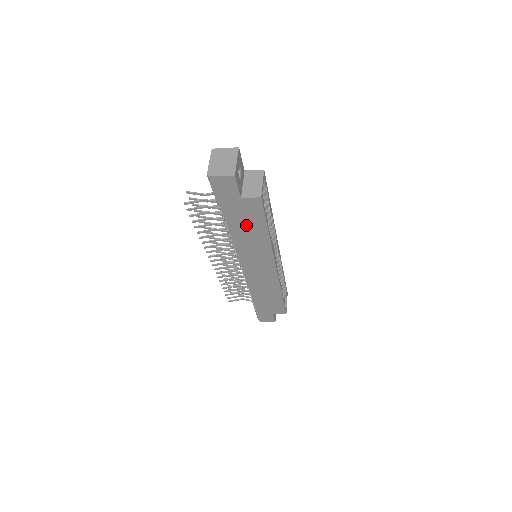
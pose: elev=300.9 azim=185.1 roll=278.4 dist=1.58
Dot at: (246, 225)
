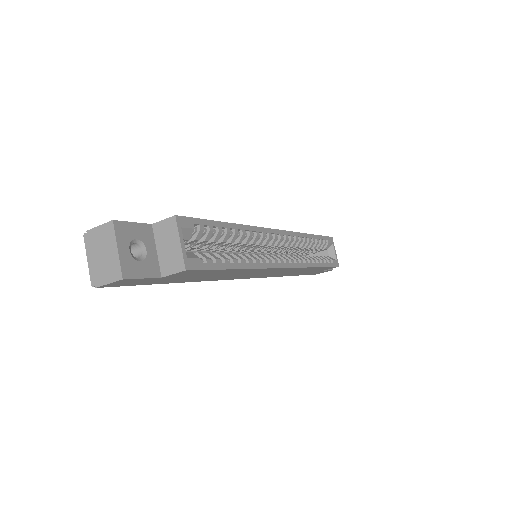
Dot at: (202, 276)
